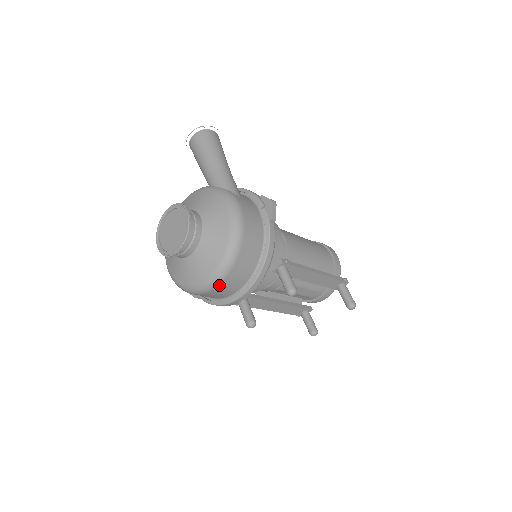
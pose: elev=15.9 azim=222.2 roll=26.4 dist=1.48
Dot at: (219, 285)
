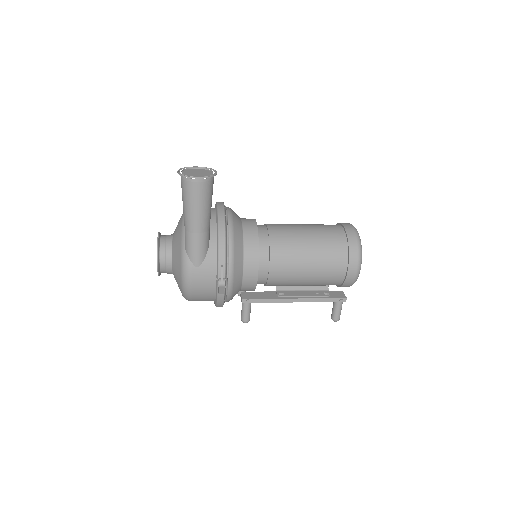
Dot at: occluded
